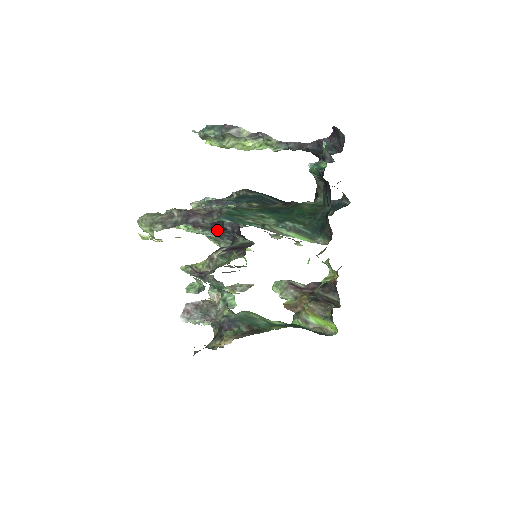
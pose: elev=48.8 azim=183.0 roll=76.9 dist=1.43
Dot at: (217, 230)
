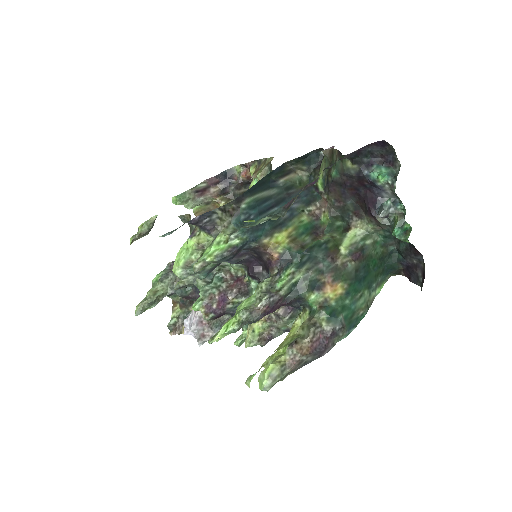
Dot at: (284, 305)
